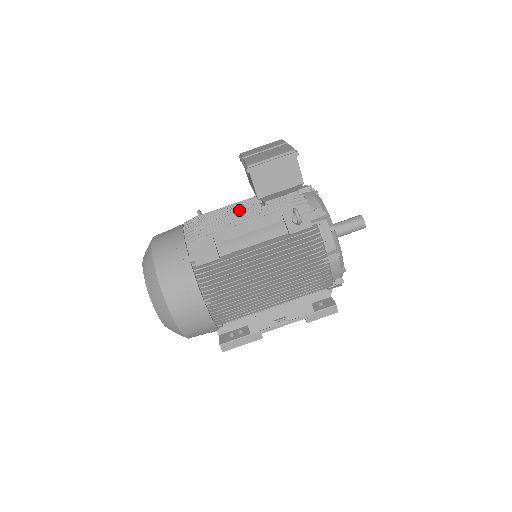
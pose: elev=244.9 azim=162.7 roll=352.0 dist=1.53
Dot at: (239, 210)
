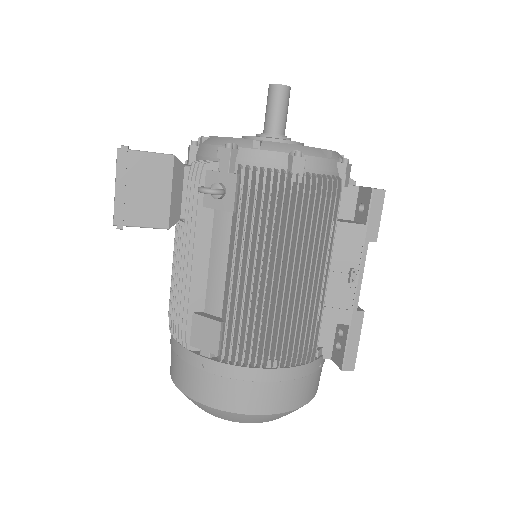
Dot at: (177, 257)
